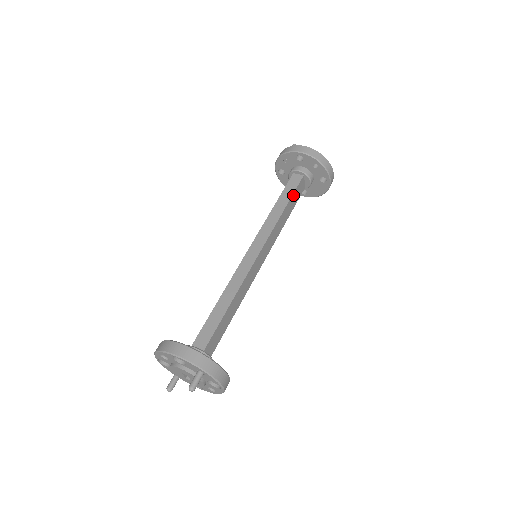
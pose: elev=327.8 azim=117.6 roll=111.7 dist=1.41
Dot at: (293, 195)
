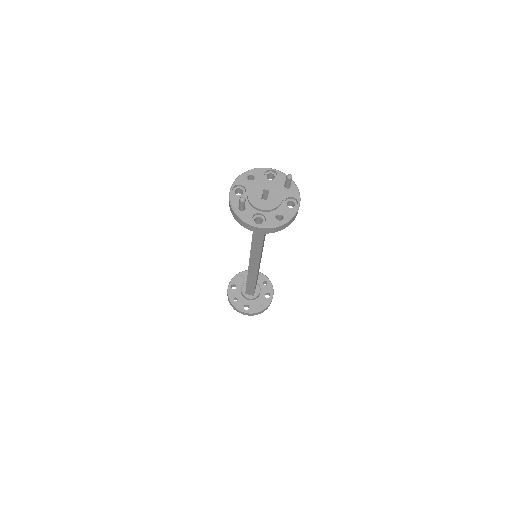
Dot at: occluded
